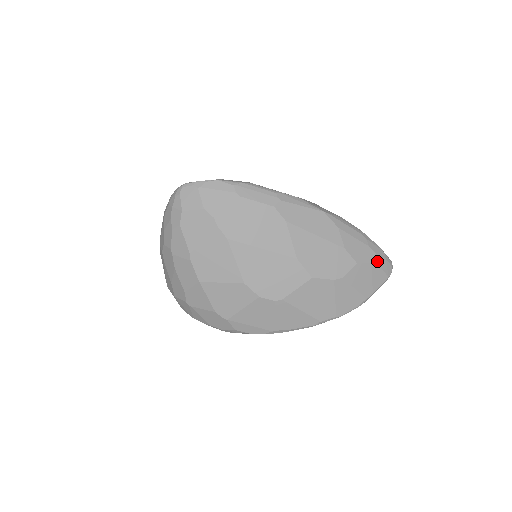
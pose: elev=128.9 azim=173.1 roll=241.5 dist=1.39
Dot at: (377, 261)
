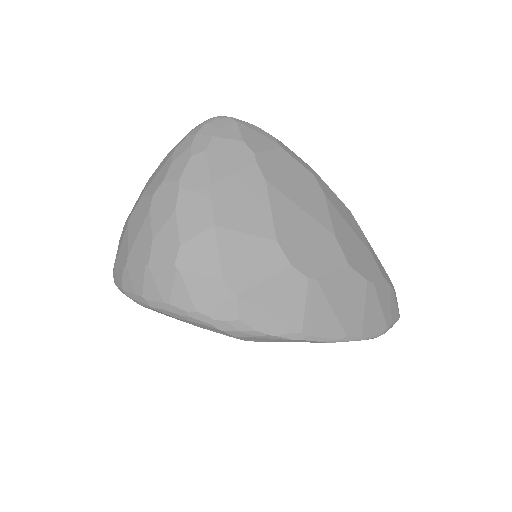
Dot at: (393, 289)
